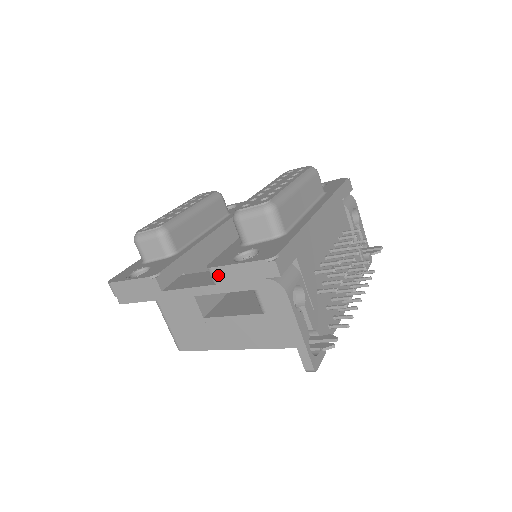
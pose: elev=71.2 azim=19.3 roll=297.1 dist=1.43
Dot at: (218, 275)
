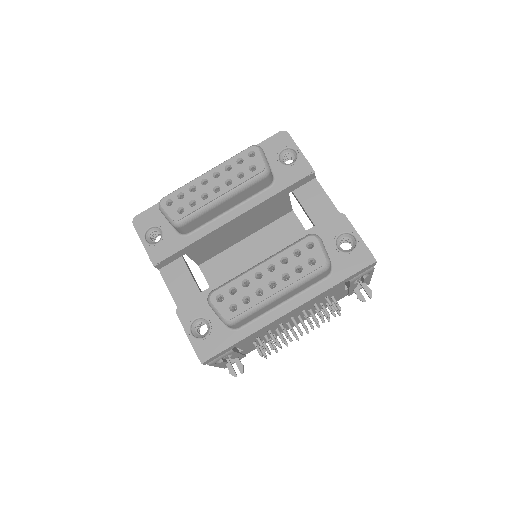
Dot at: occluded
